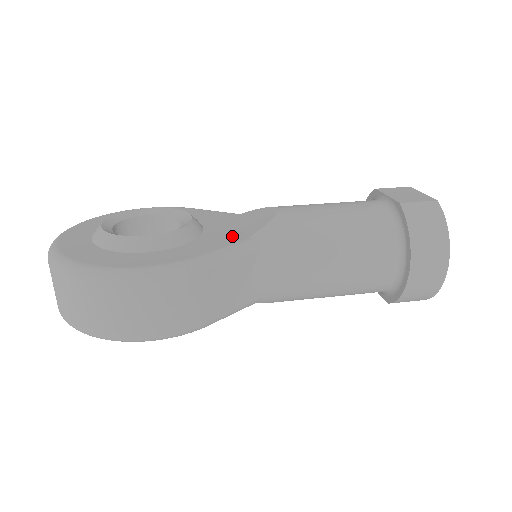
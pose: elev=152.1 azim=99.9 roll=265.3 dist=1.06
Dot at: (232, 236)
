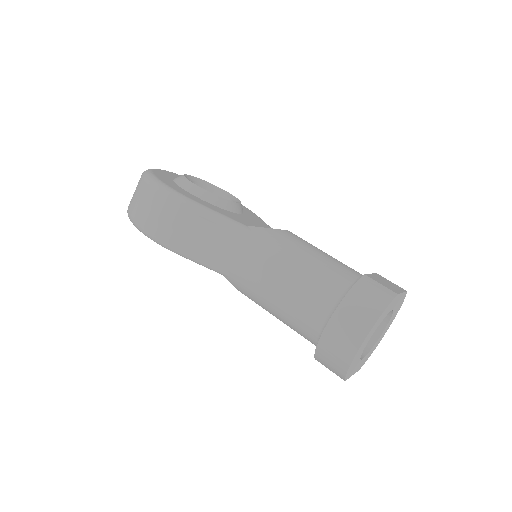
Dot at: (241, 220)
